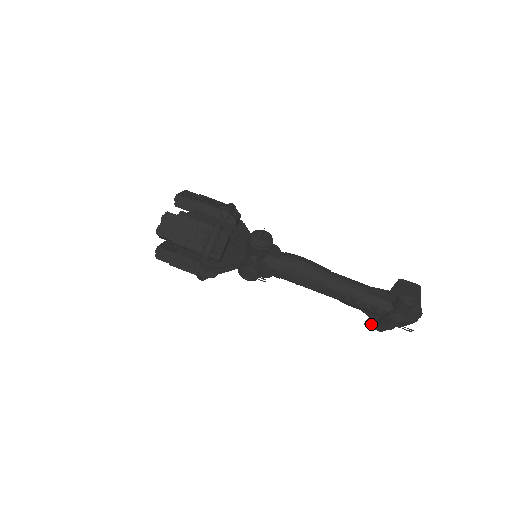
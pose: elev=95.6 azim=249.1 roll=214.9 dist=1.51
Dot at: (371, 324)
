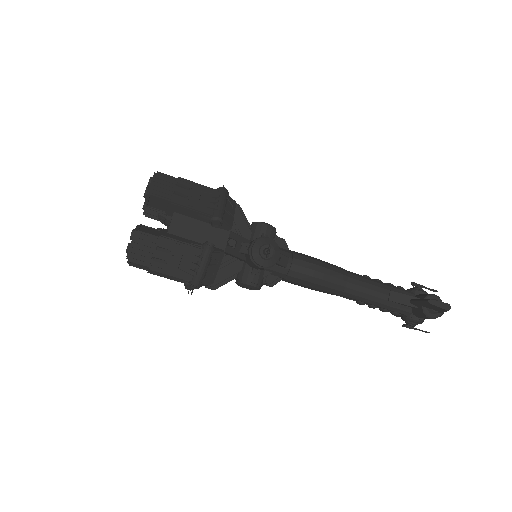
Dot at: occluded
